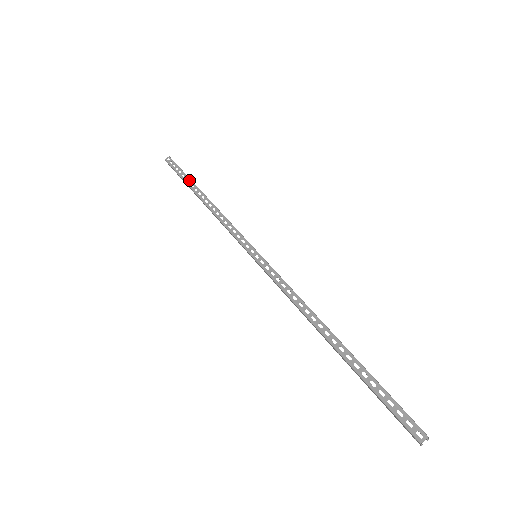
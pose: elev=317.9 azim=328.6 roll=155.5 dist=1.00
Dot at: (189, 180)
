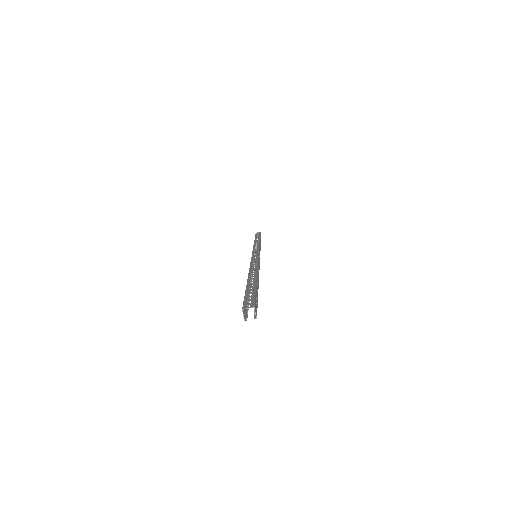
Dot at: (258, 236)
